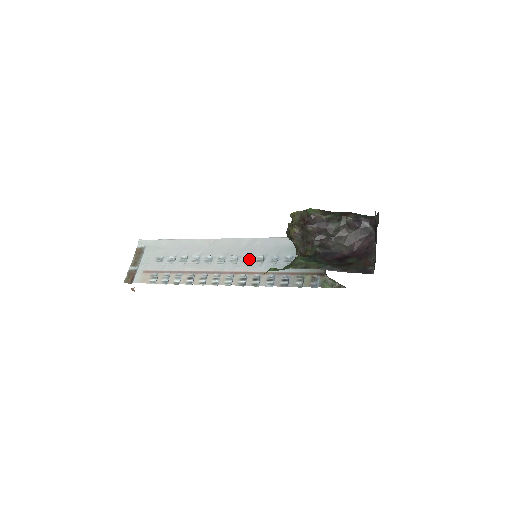
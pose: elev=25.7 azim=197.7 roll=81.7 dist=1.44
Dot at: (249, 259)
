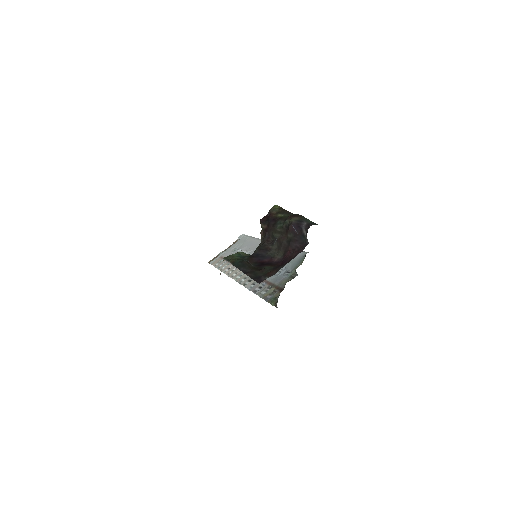
Dot at: occluded
